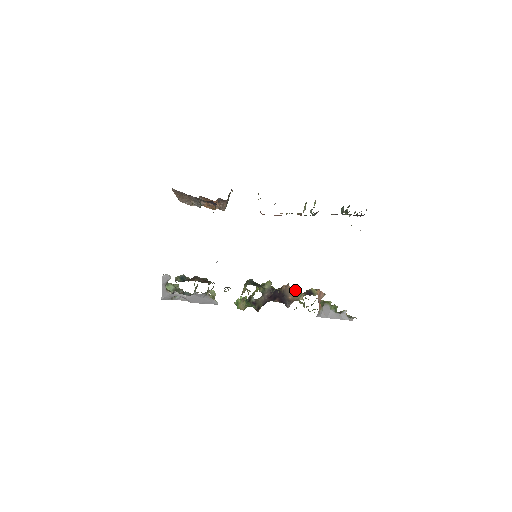
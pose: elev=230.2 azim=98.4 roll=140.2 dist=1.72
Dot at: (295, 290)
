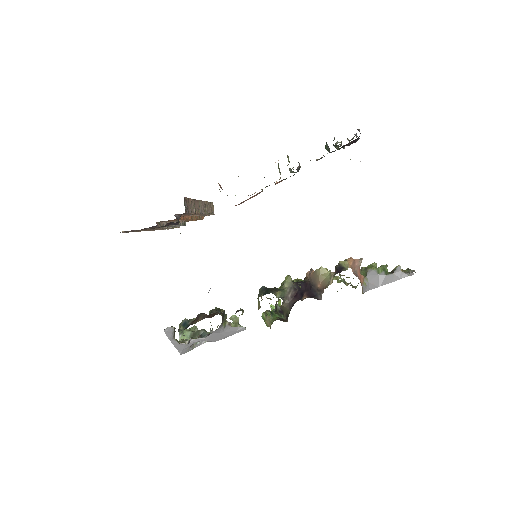
Dot at: (320, 274)
